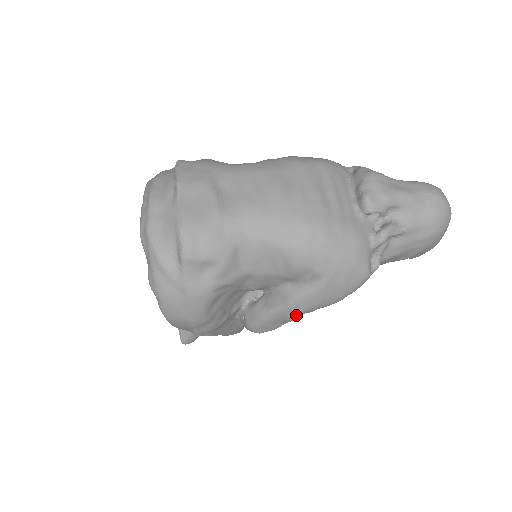
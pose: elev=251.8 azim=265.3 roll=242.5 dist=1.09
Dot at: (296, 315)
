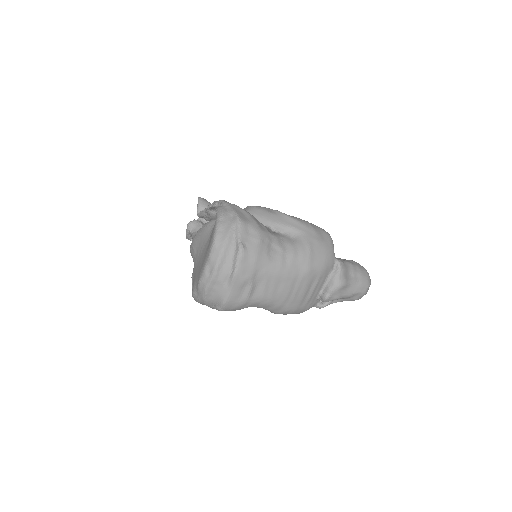
Dot at: occluded
